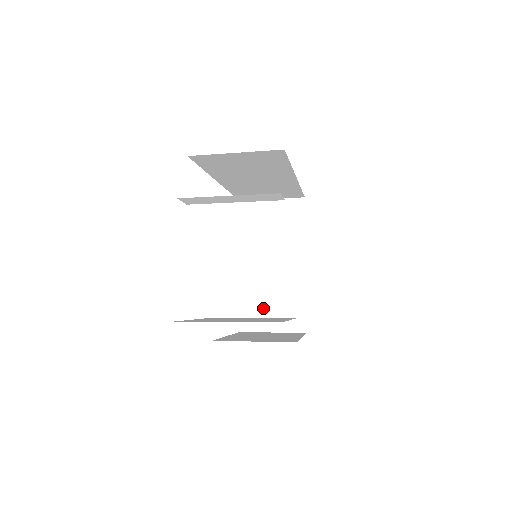
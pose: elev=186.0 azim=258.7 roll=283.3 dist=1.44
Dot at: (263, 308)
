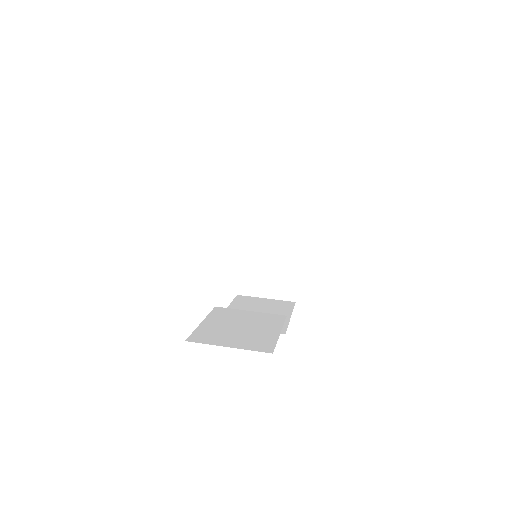
Dot at: (259, 277)
